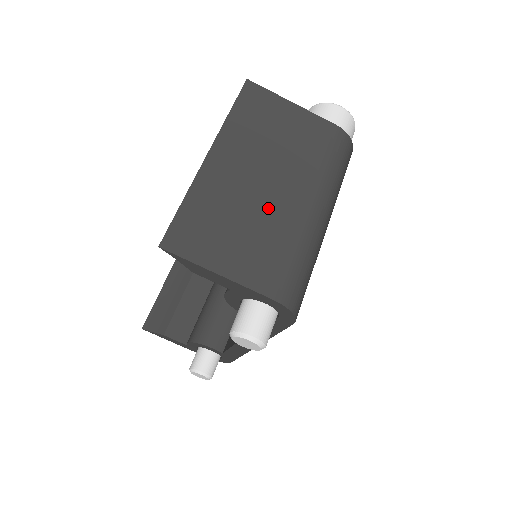
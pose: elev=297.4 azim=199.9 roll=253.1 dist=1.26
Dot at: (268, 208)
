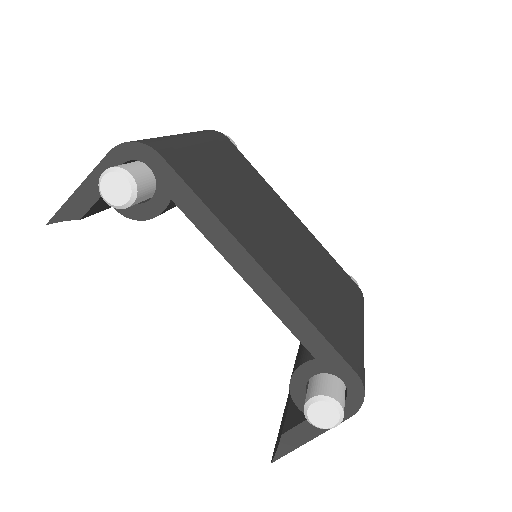
Dot at: occluded
